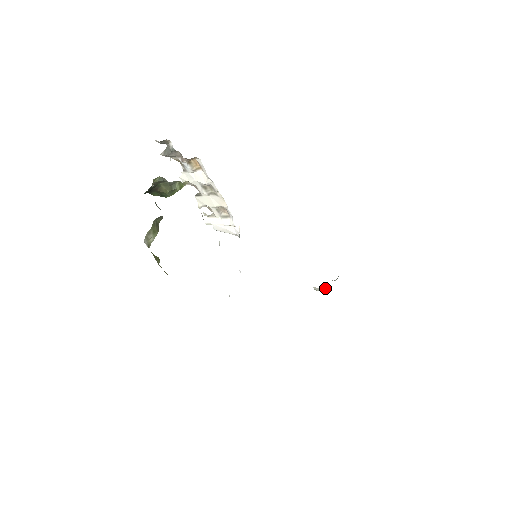
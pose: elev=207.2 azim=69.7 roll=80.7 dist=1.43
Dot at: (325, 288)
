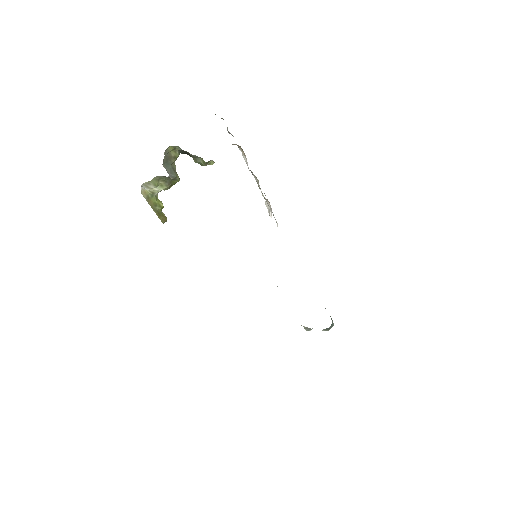
Dot at: (307, 328)
